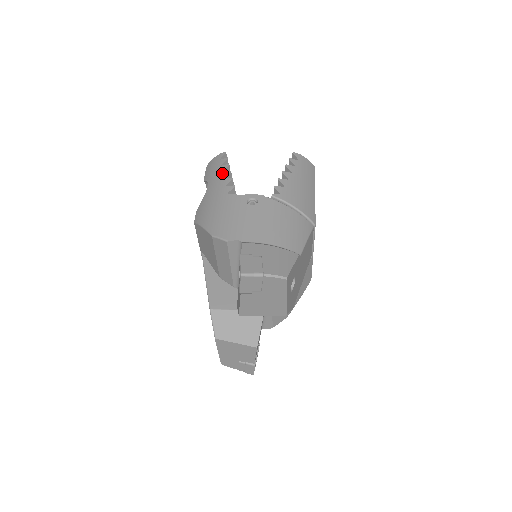
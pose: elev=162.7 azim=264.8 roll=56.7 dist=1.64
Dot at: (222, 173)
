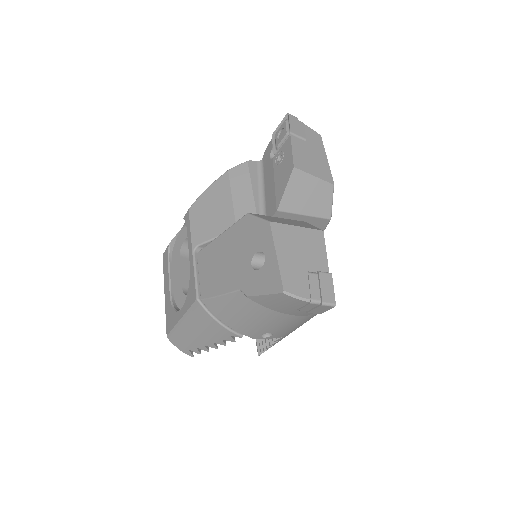
Dot at: occluded
